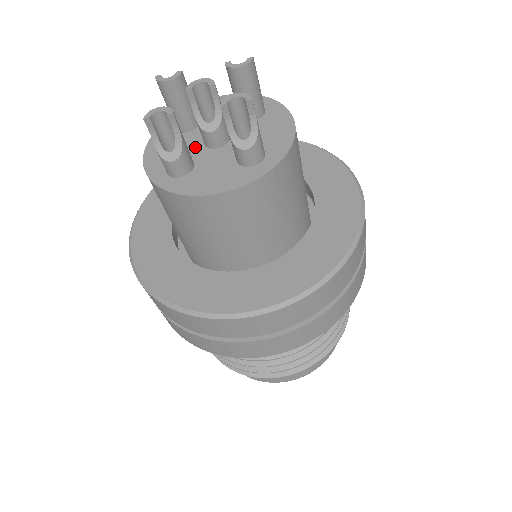
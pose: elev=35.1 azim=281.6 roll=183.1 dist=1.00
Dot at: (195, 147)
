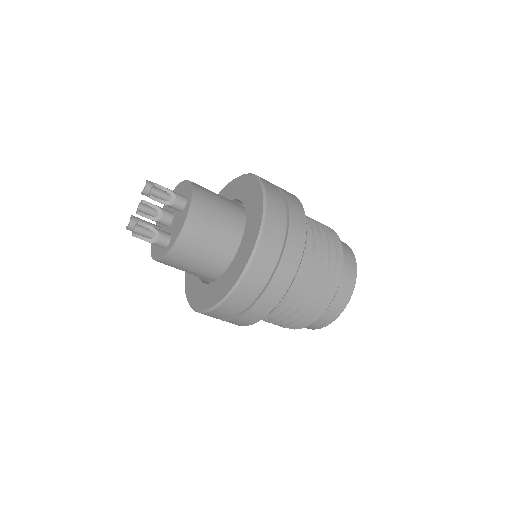
Dot at: occluded
